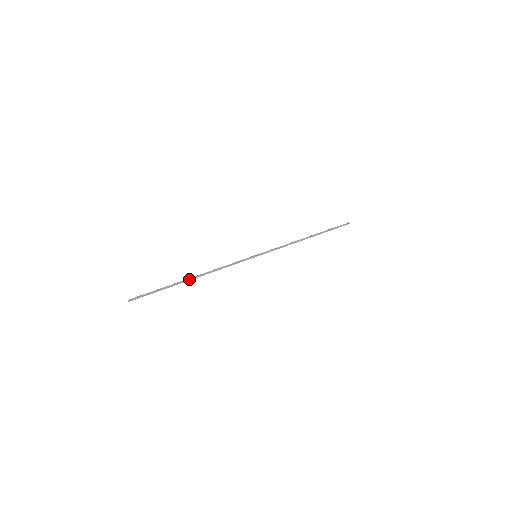
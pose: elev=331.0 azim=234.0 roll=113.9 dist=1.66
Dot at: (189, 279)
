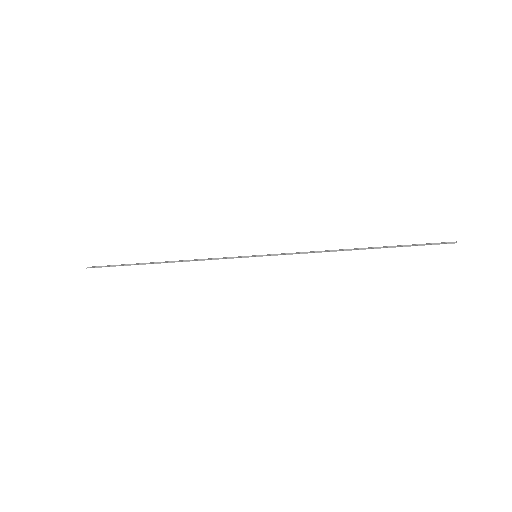
Dot at: (157, 262)
